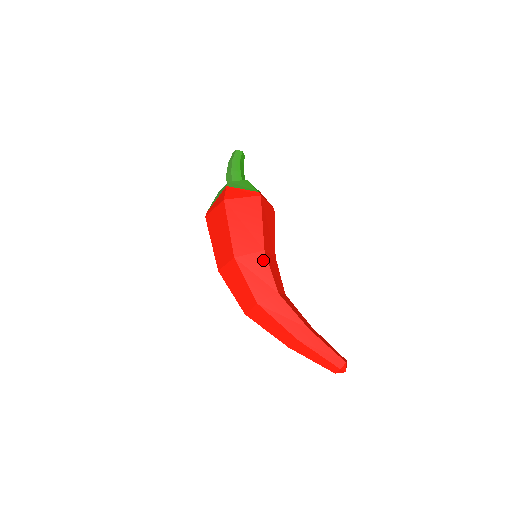
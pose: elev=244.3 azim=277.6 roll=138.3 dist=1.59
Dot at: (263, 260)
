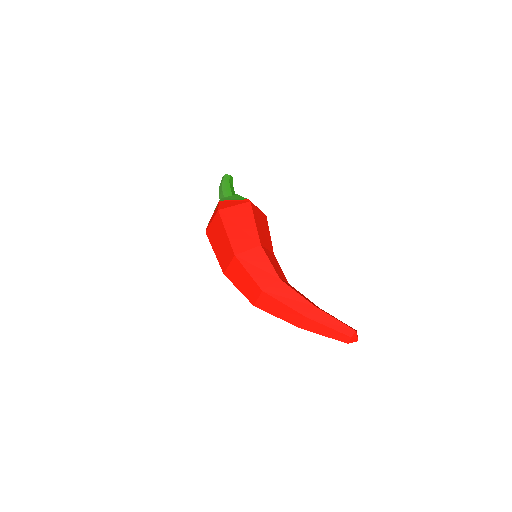
Dot at: (261, 253)
